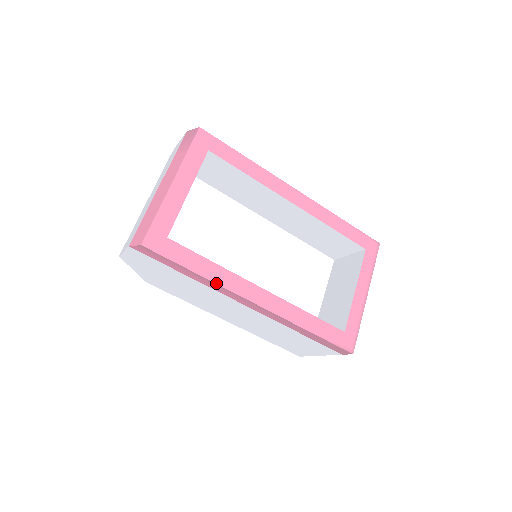
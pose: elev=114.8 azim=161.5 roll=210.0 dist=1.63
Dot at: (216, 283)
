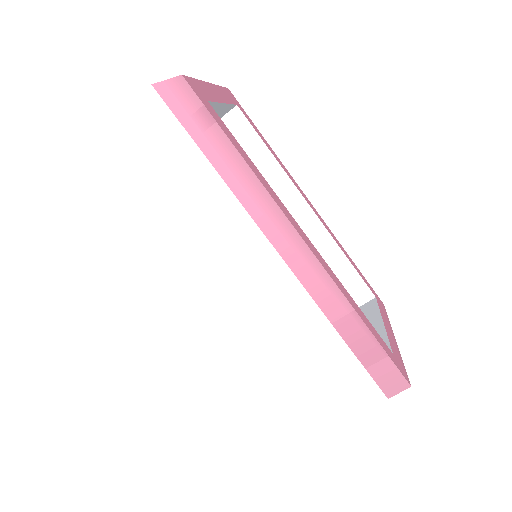
Dot at: (260, 181)
